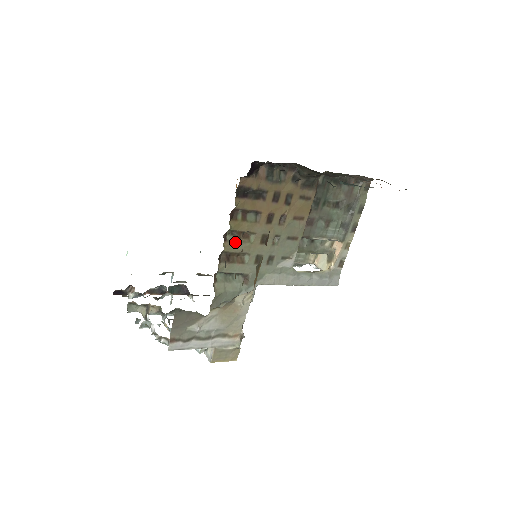
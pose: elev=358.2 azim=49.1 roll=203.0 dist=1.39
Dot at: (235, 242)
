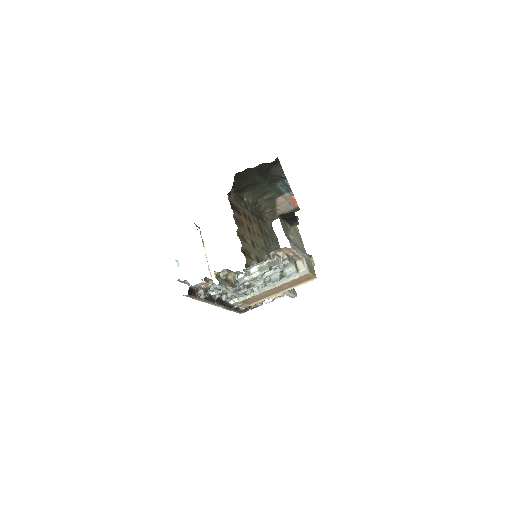
Dot at: (243, 241)
